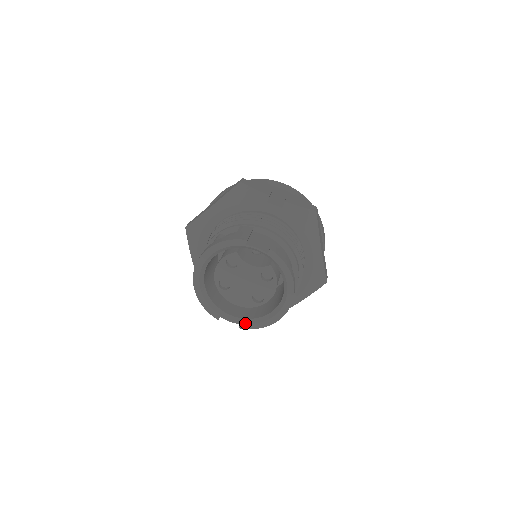
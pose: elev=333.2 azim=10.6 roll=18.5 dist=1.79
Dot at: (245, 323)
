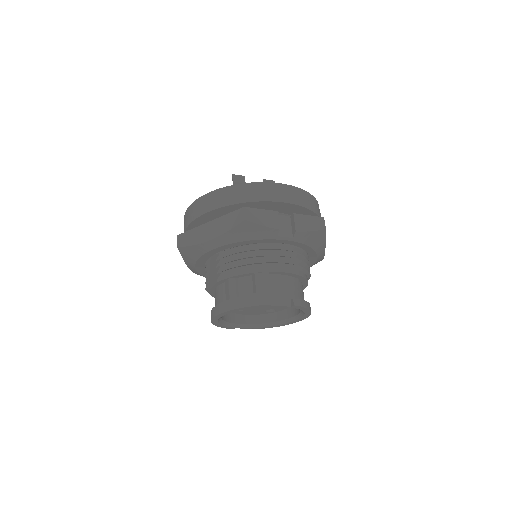
Dot at: (259, 327)
